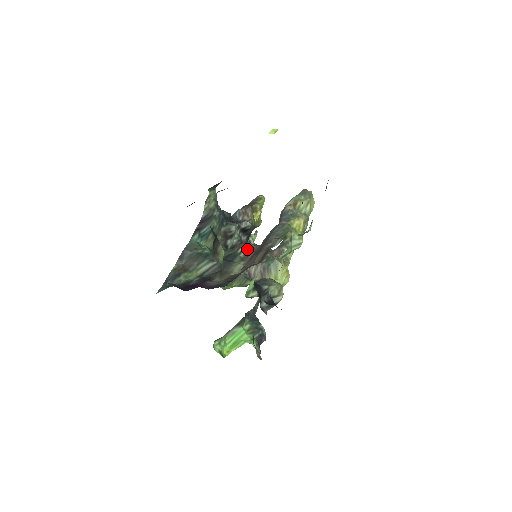
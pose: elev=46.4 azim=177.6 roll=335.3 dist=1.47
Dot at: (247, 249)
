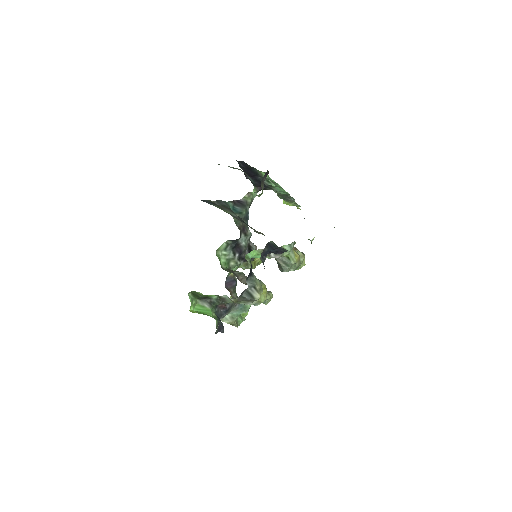
Dot at: (261, 233)
